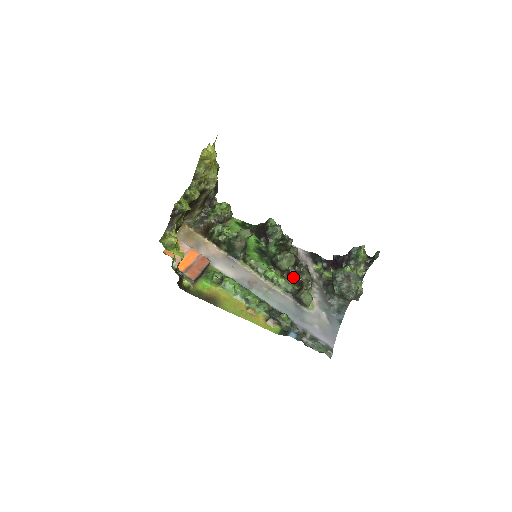
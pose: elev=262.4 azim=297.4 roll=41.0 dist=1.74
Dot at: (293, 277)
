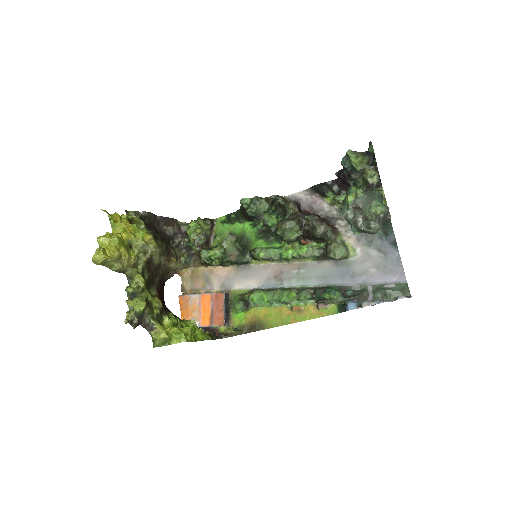
Dot at: (311, 238)
